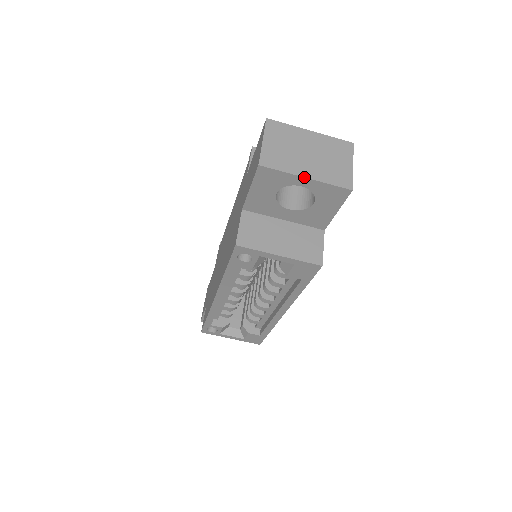
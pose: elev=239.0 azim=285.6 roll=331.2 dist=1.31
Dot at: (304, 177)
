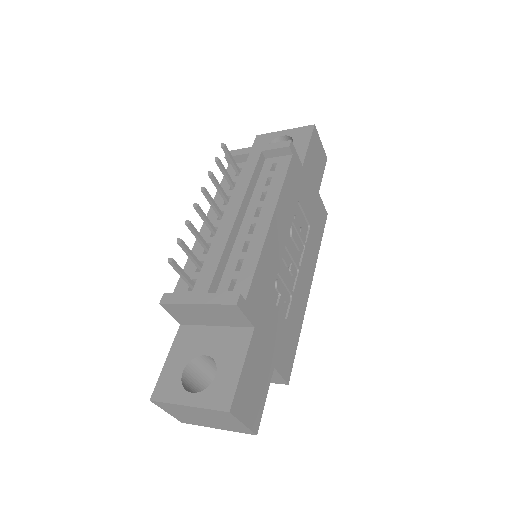
Dot at: (216, 428)
